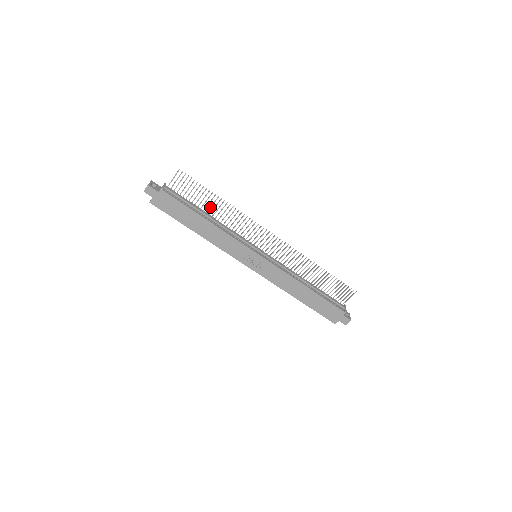
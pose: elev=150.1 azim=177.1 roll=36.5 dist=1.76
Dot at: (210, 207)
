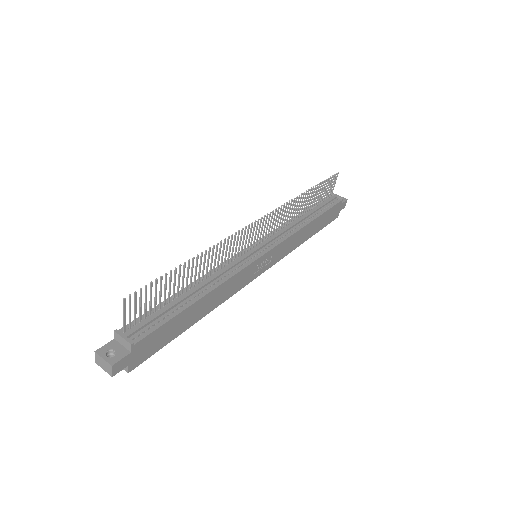
Dot at: (187, 281)
